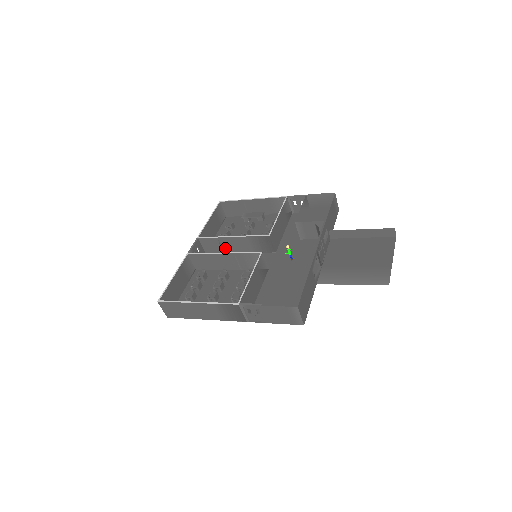
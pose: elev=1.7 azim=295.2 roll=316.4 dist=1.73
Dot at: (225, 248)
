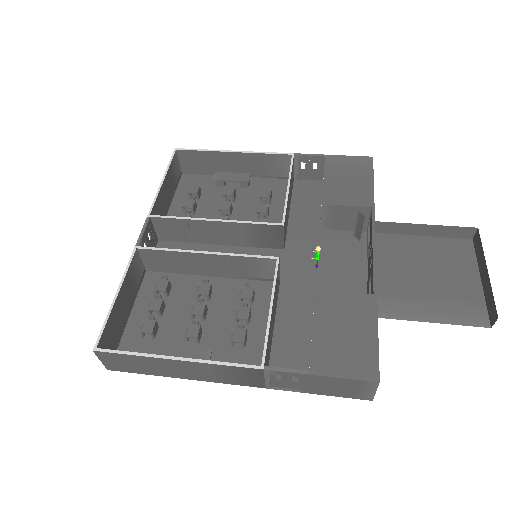
Dot at: (196, 235)
